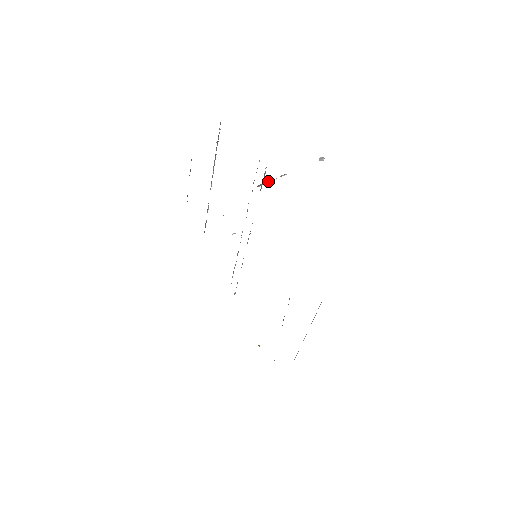
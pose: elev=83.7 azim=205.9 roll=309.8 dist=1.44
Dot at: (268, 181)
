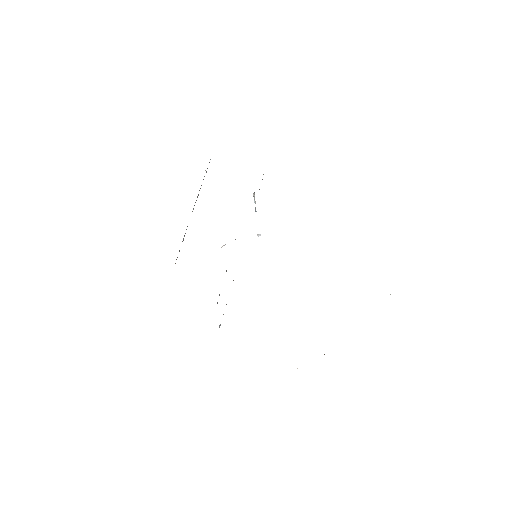
Dot at: (254, 199)
